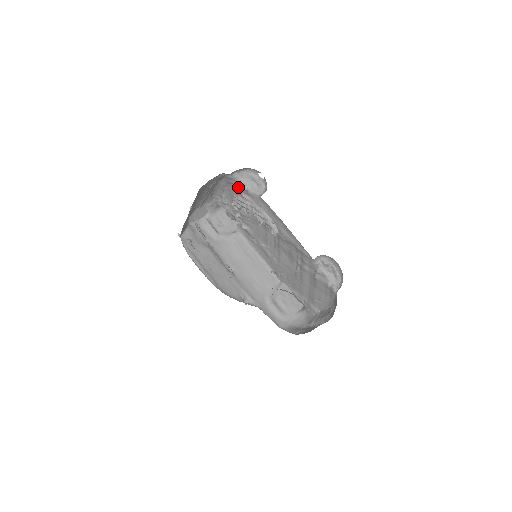
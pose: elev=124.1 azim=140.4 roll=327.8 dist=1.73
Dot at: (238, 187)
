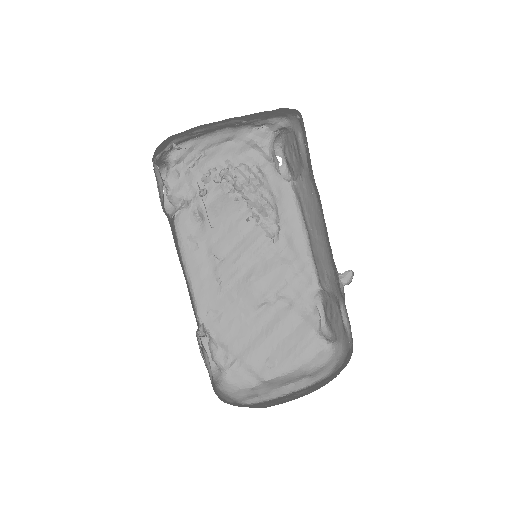
Dot at: (254, 153)
